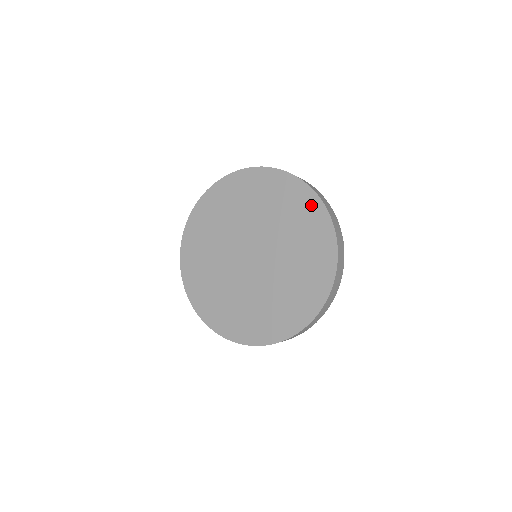
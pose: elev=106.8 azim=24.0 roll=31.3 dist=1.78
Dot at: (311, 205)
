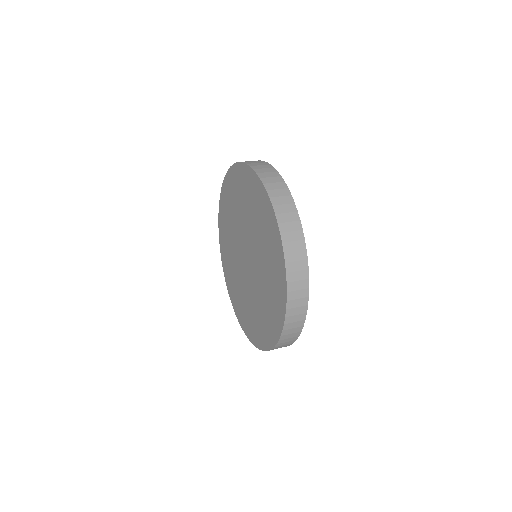
Dot at: (250, 179)
